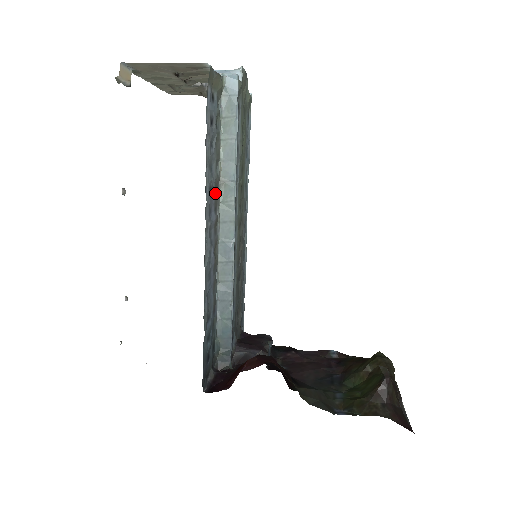
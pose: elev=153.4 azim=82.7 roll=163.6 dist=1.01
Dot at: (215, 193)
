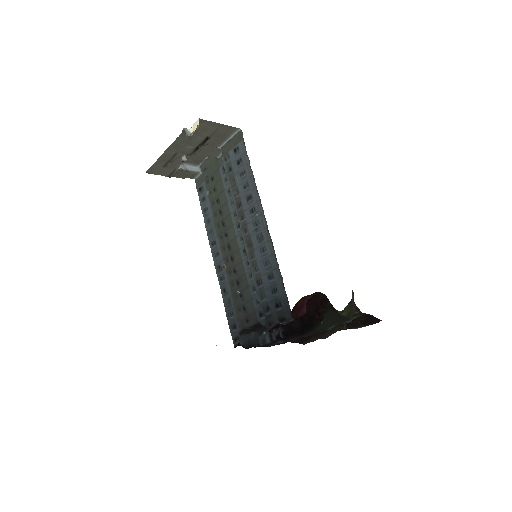
Dot at: (241, 207)
